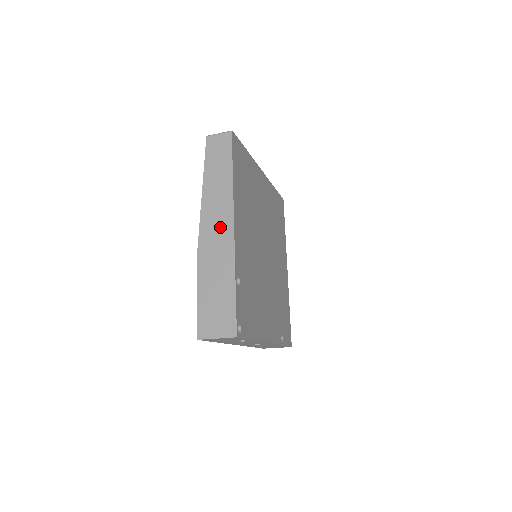
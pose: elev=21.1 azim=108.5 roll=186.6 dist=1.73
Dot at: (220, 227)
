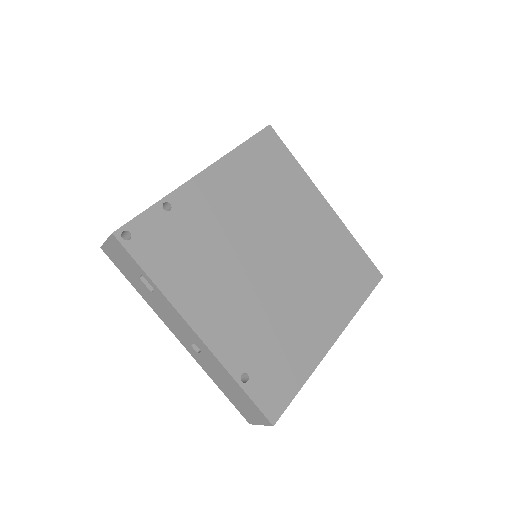
Dot at: occluded
